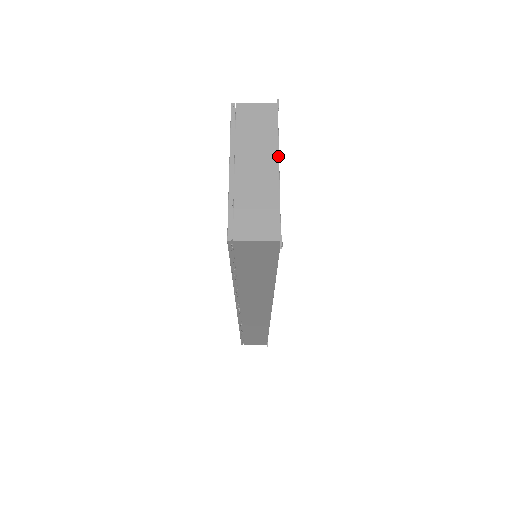
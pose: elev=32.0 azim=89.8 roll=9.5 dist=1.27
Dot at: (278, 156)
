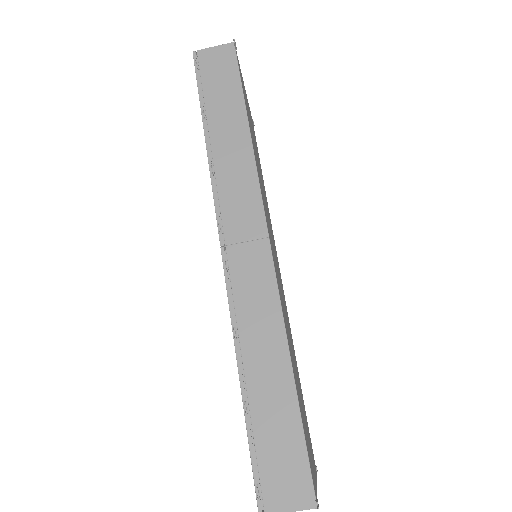
Dot at: occluded
